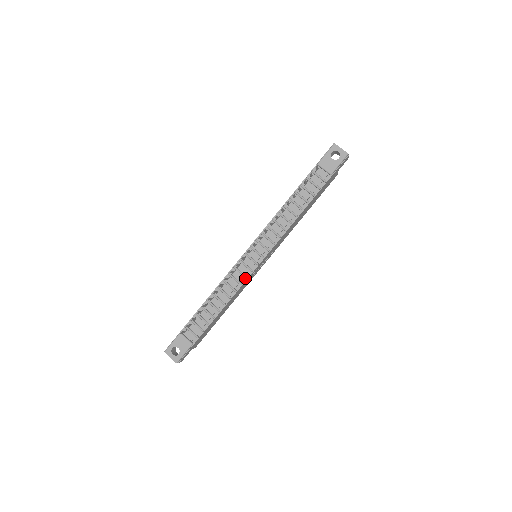
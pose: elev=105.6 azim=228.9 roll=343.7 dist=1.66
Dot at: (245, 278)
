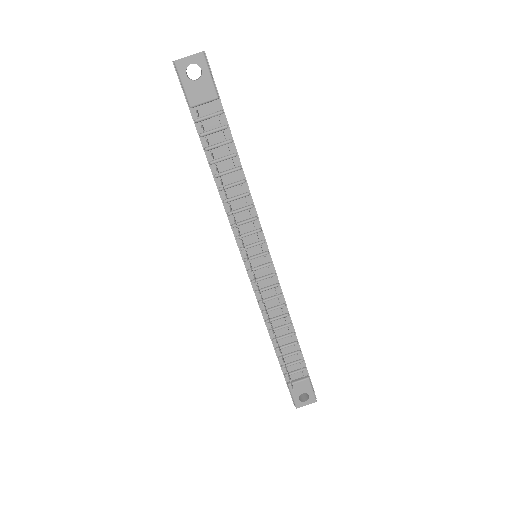
Dot at: (277, 286)
